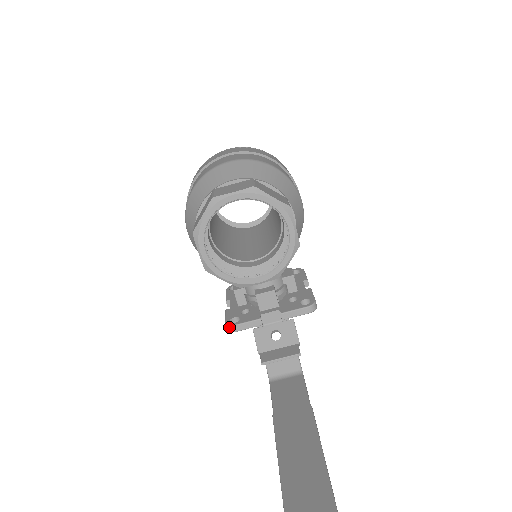
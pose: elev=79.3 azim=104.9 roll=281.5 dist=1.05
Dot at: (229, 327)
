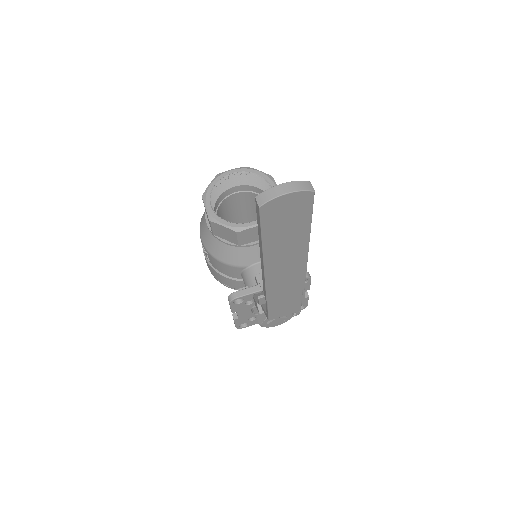
Dot at: (231, 295)
